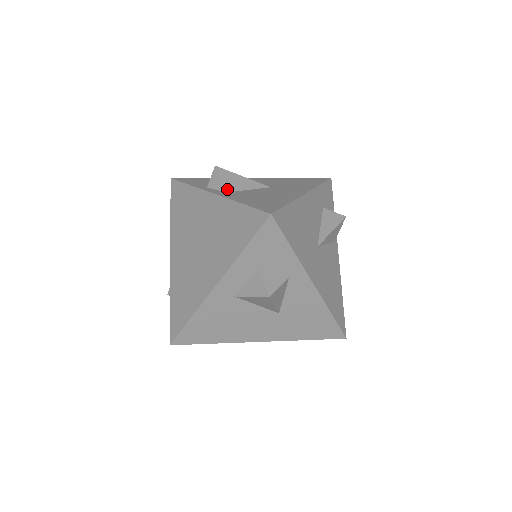
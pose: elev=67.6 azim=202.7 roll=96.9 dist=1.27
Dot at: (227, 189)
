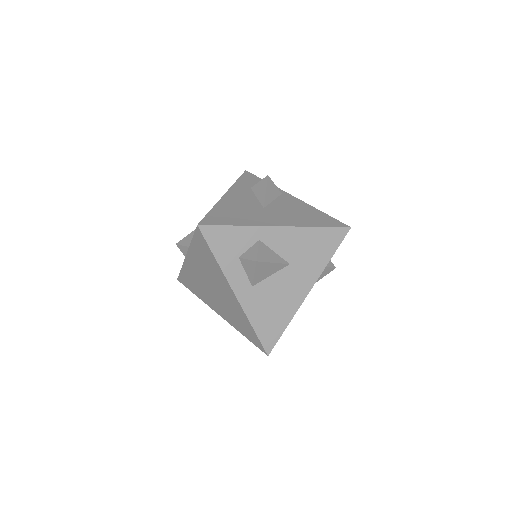
Dot at: occluded
